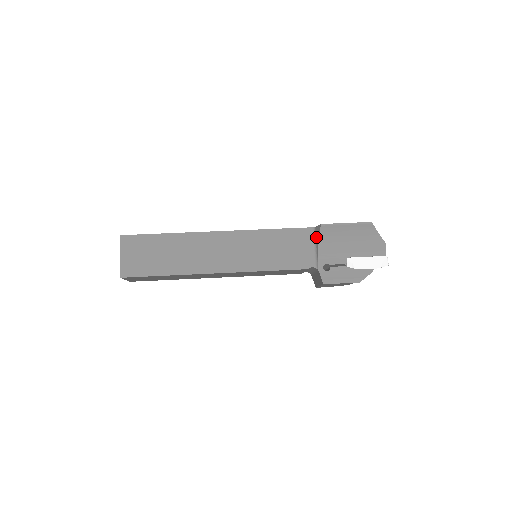
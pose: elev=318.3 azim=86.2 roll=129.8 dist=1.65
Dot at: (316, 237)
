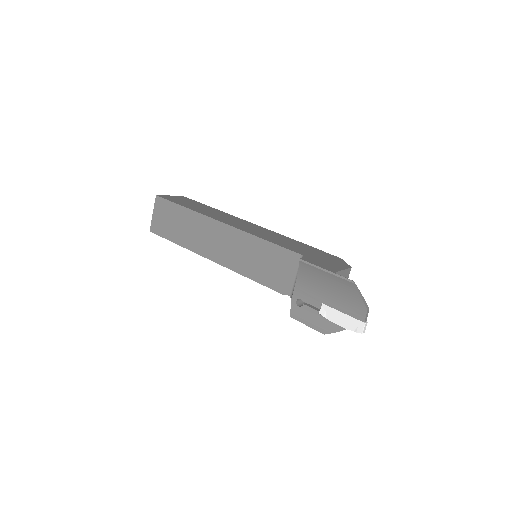
Dot at: occluded
